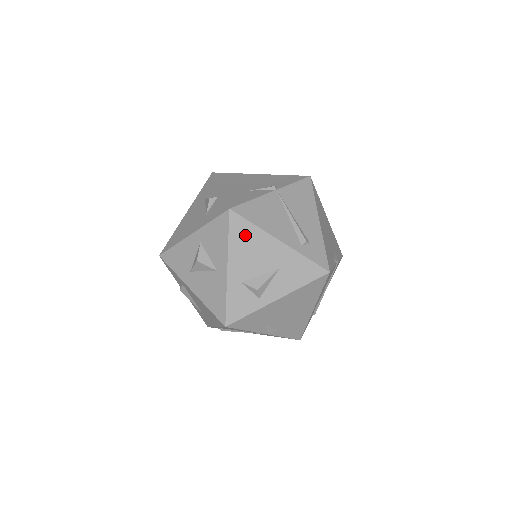
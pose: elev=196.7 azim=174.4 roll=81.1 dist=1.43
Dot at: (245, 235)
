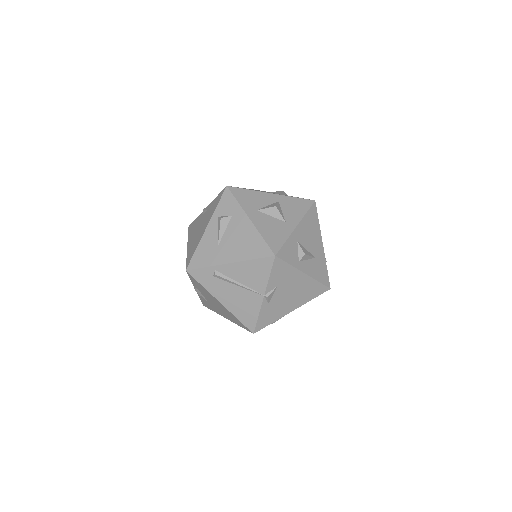
Dot at: (313, 221)
